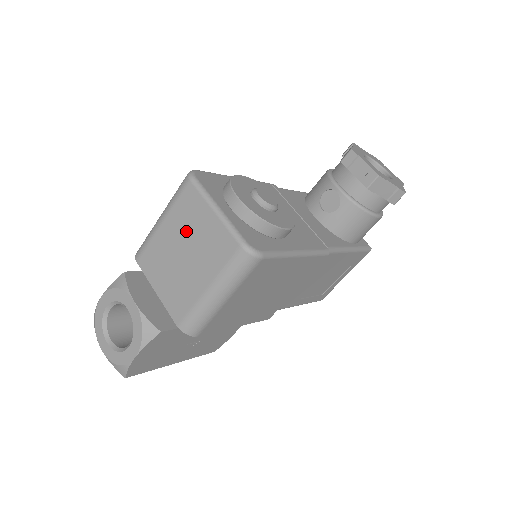
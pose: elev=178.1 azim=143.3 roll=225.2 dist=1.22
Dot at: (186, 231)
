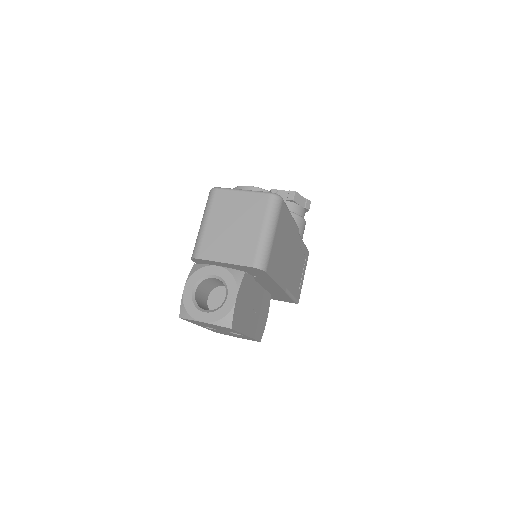
Dot at: (228, 213)
